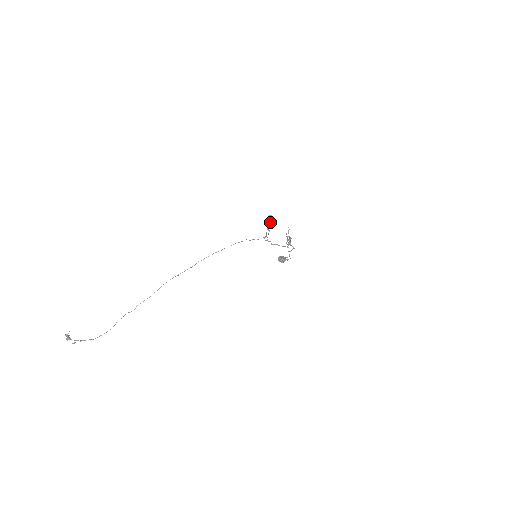
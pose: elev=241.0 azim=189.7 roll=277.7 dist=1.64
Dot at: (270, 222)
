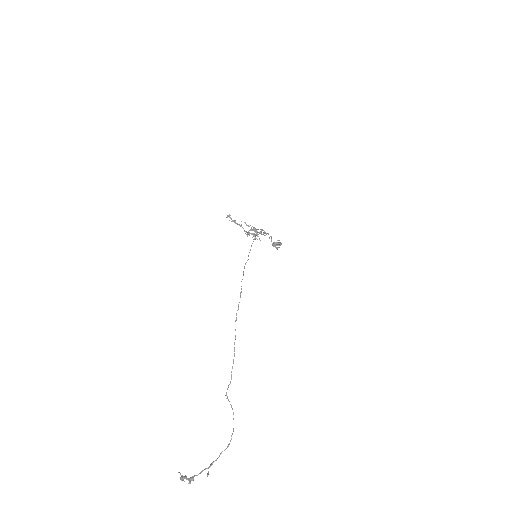
Dot at: (235, 220)
